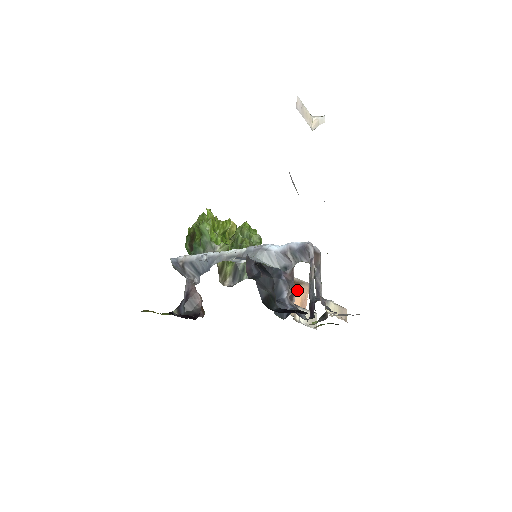
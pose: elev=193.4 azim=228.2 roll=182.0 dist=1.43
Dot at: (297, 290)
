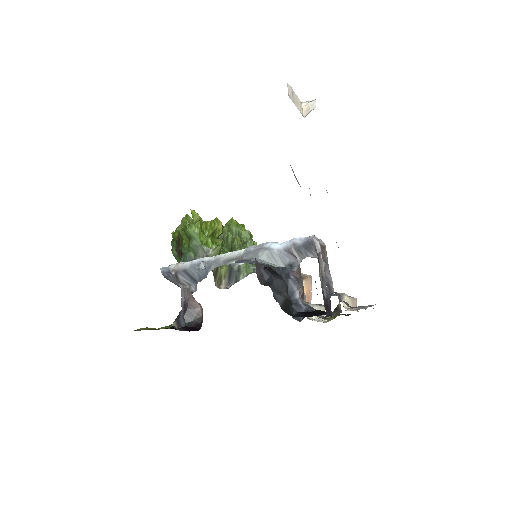
Dot at: occluded
